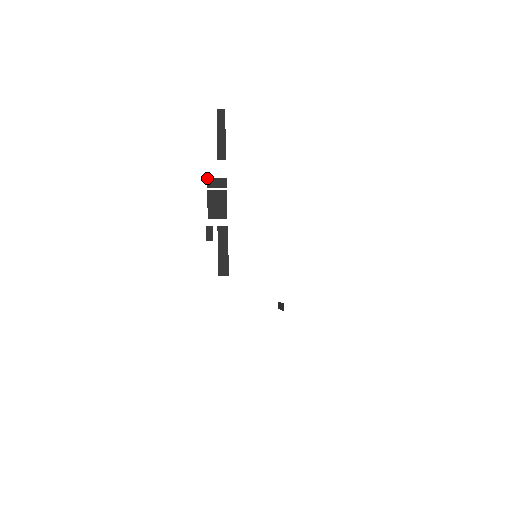
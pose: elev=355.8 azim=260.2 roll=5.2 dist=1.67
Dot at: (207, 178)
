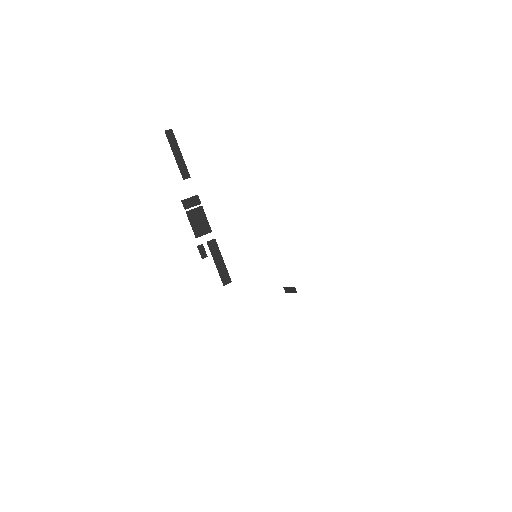
Dot at: (181, 201)
